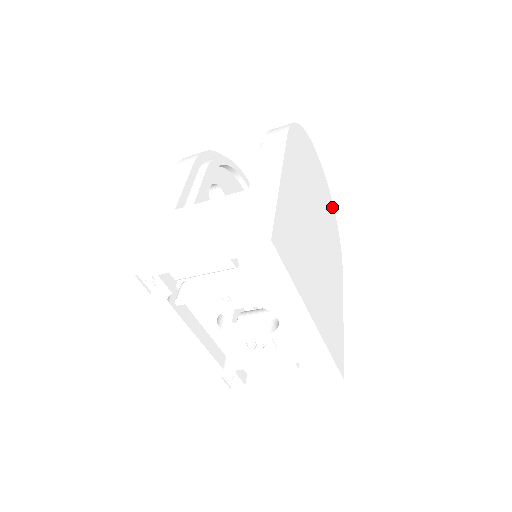
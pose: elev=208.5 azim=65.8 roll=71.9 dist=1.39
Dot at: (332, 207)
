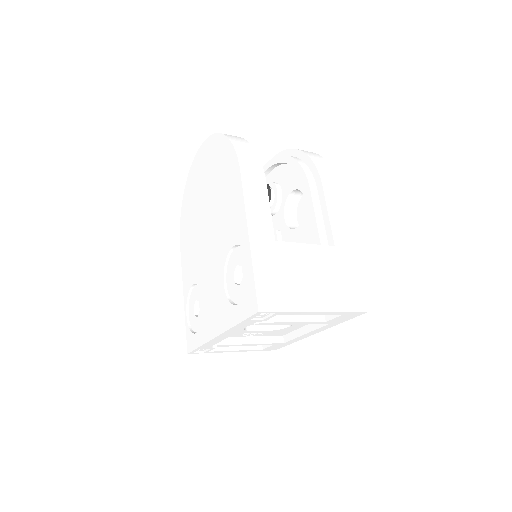
Dot at: occluded
